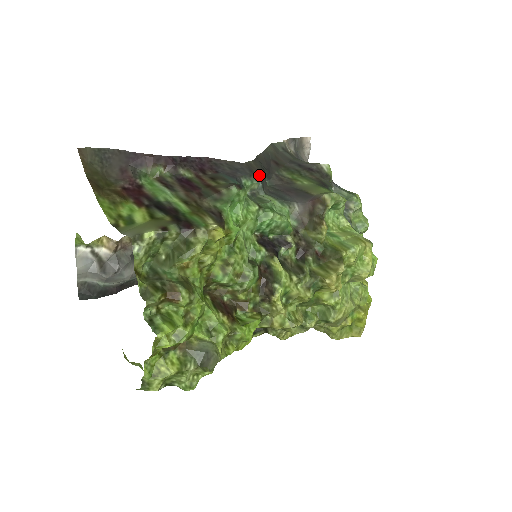
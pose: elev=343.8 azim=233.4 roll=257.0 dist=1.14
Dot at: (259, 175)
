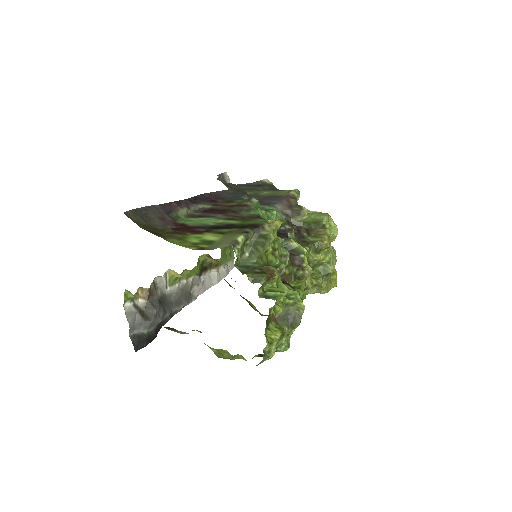
Dot at: (246, 193)
